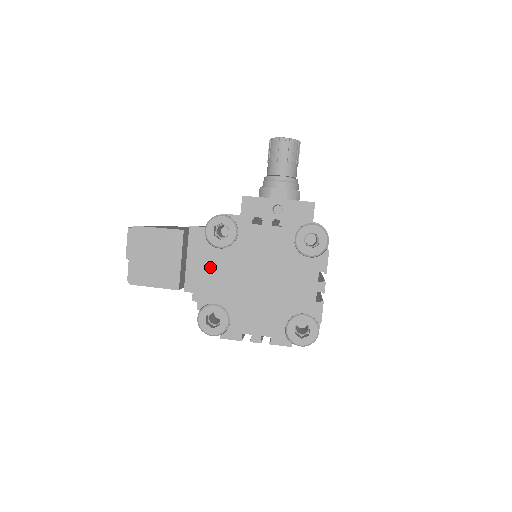
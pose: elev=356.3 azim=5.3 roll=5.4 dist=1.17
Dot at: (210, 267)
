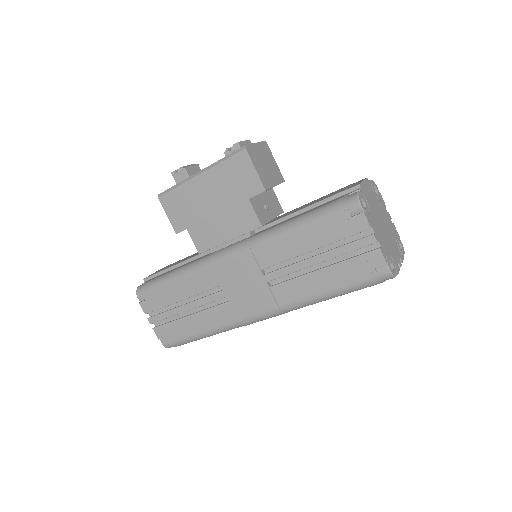
Dot at: (369, 190)
